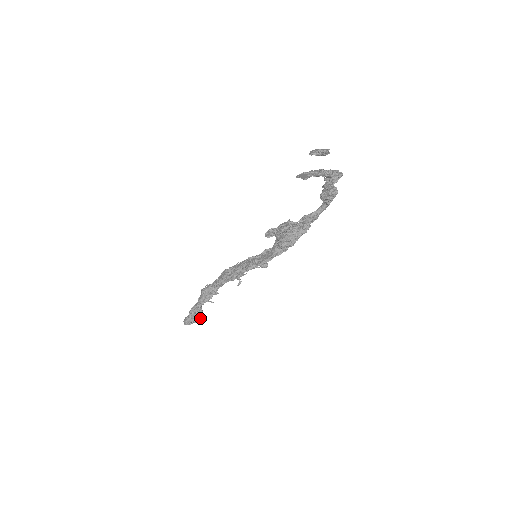
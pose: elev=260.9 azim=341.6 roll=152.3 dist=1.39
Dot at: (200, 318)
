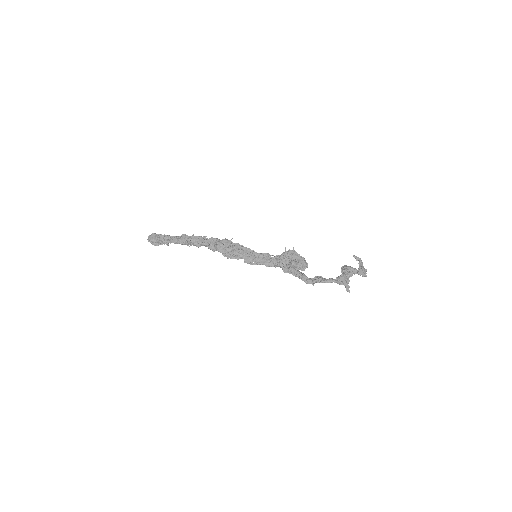
Dot at: (166, 244)
